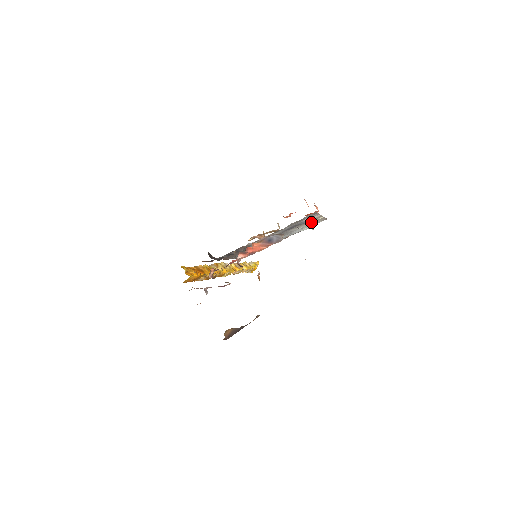
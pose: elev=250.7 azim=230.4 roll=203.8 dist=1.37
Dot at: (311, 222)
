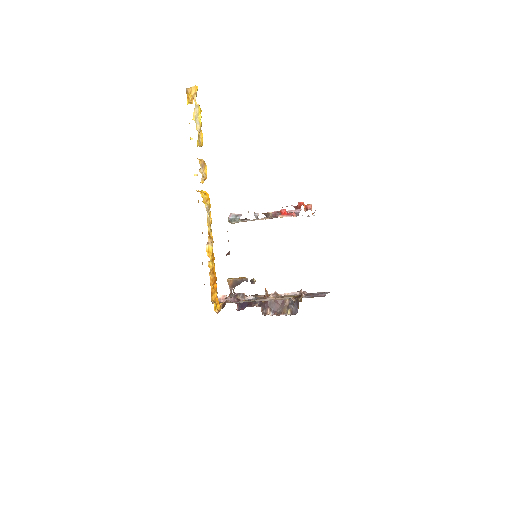
Dot at: occluded
